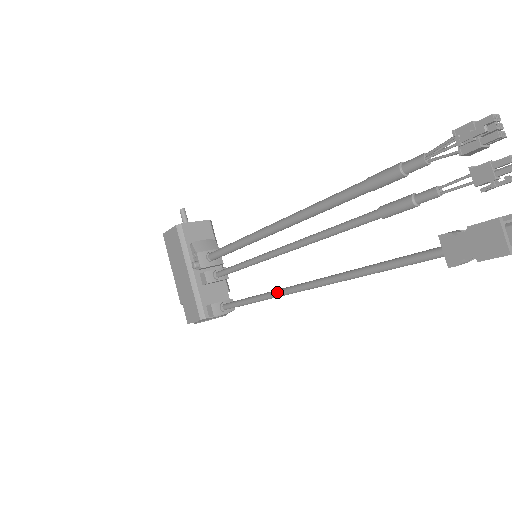
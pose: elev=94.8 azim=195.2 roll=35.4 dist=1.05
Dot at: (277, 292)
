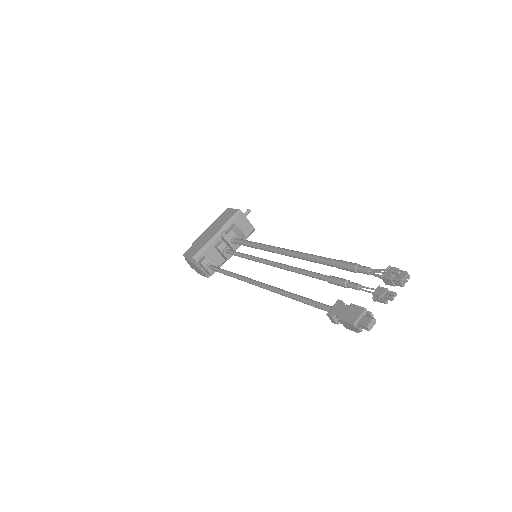
Dot at: (245, 277)
